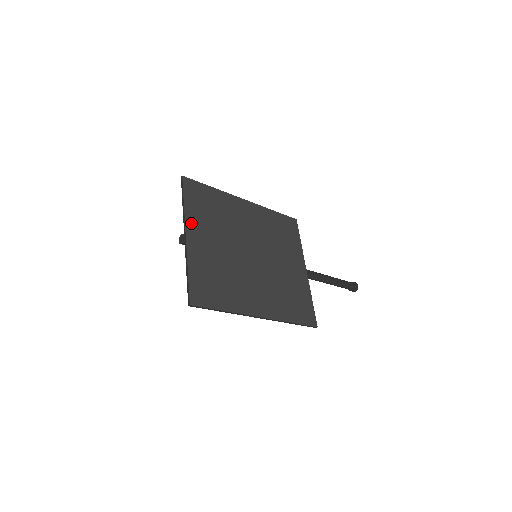
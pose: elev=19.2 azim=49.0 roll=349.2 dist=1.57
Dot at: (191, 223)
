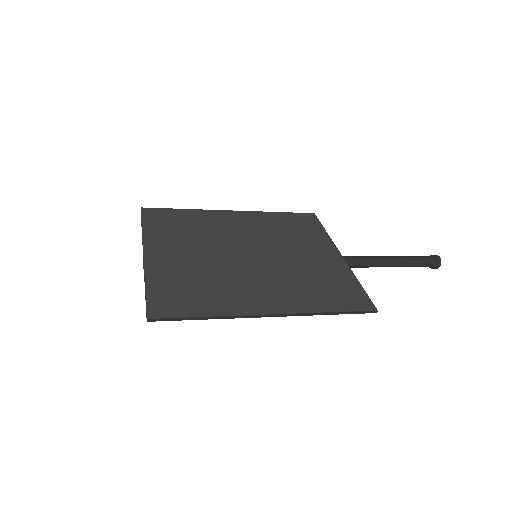
Dot at: (152, 242)
